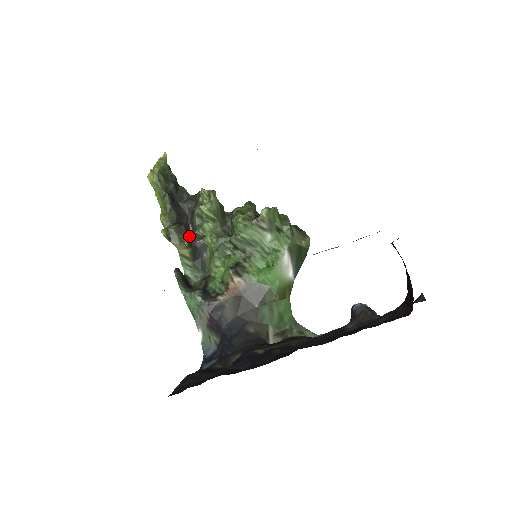
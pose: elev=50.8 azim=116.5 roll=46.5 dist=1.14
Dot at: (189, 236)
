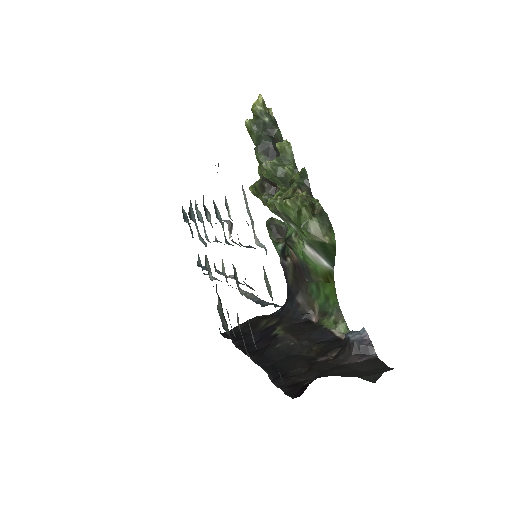
Dot at: (271, 193)
